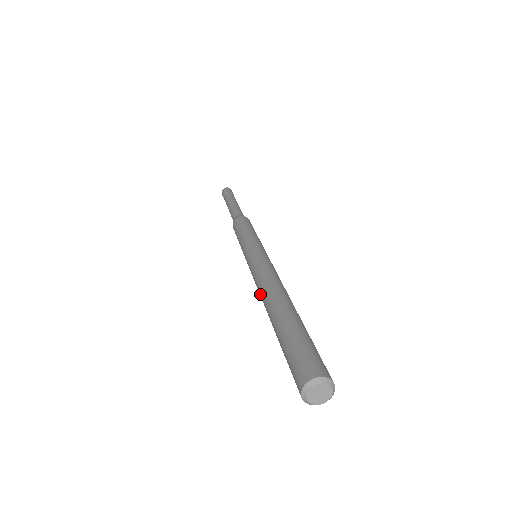
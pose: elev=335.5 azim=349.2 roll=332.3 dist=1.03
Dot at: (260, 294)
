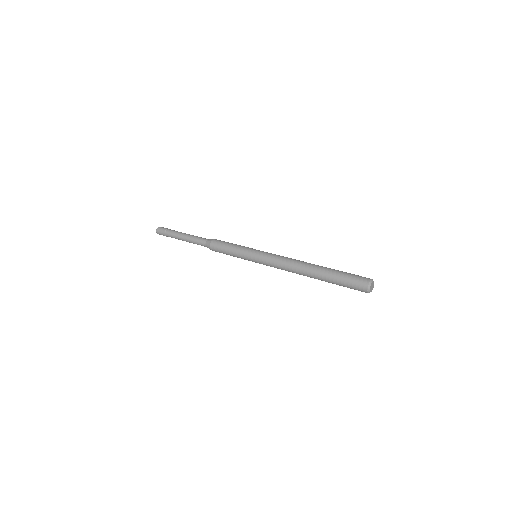
Dot at: occluded
